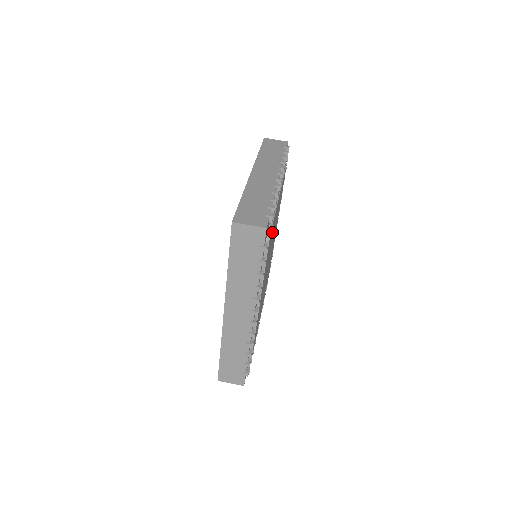
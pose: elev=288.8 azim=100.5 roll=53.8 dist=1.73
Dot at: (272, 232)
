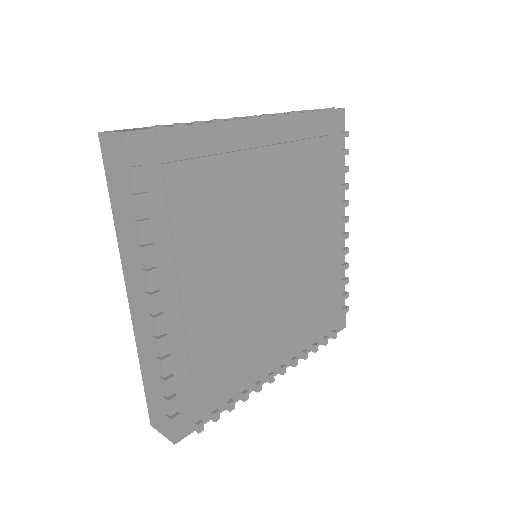
Dot at: (318, 193)
